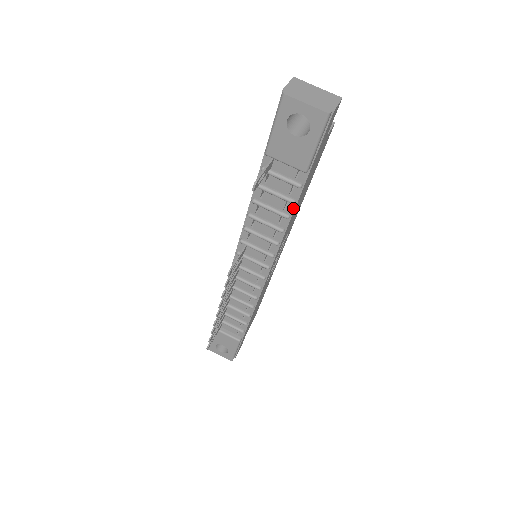
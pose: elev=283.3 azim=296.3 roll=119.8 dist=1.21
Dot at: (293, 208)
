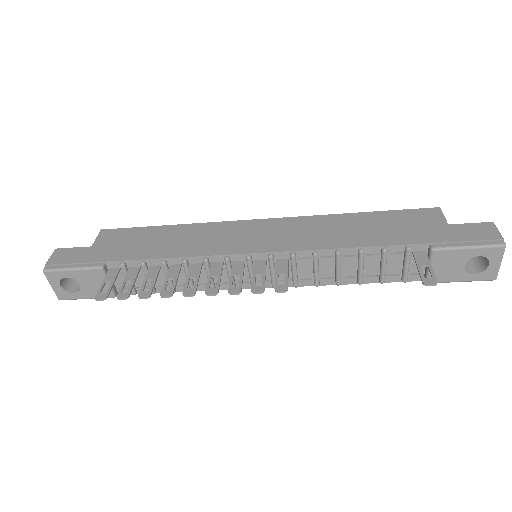
Dot at: (372, 282)
